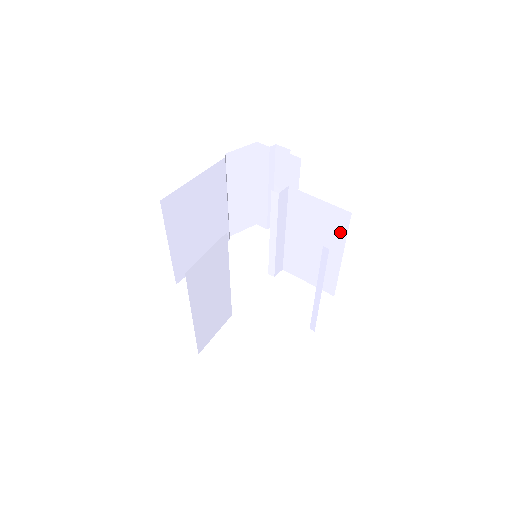
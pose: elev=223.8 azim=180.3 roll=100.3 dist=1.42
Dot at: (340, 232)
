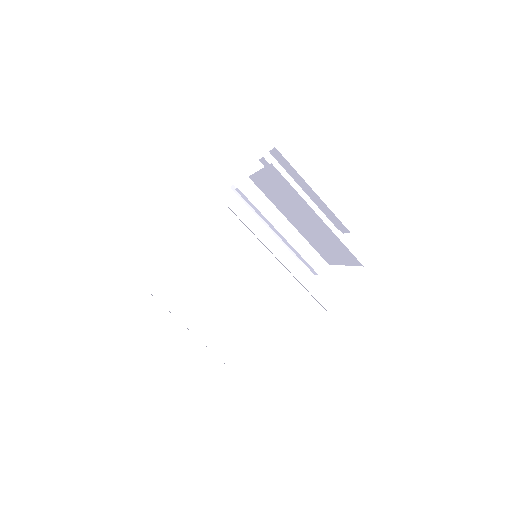
Dot at: (290, 189)
